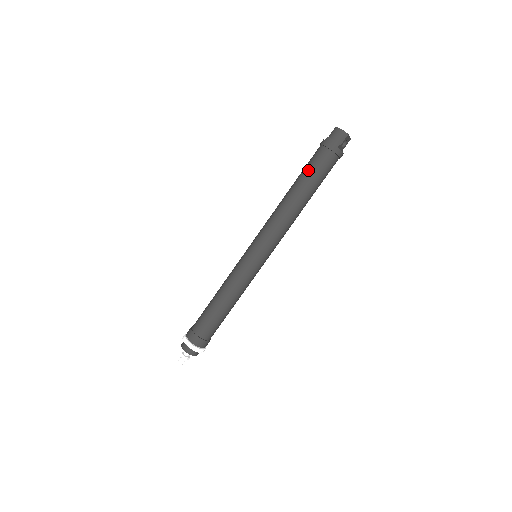
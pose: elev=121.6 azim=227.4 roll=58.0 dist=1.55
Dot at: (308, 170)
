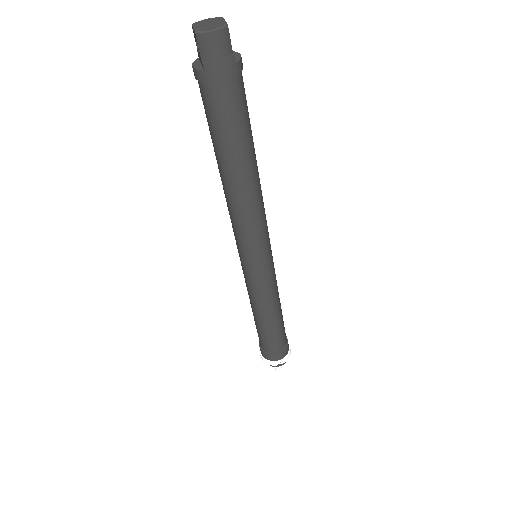
Dot at: (227, 133)
